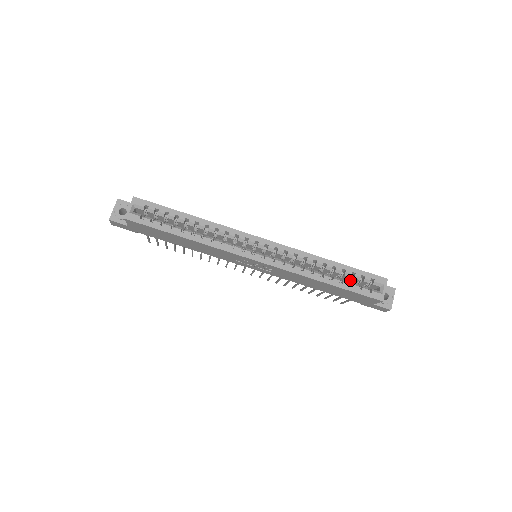
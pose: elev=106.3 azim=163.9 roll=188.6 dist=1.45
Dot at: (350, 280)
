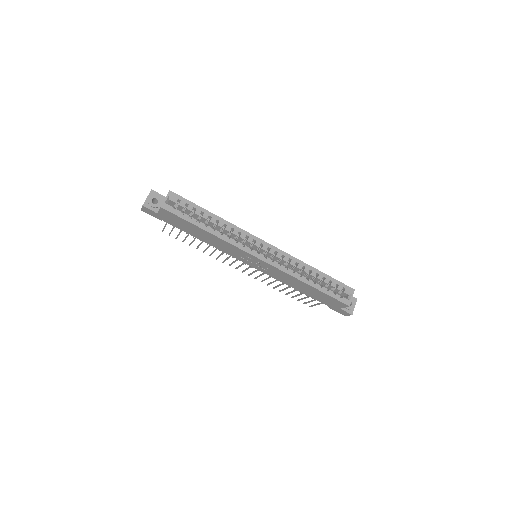
Dot at: (327, 286)
